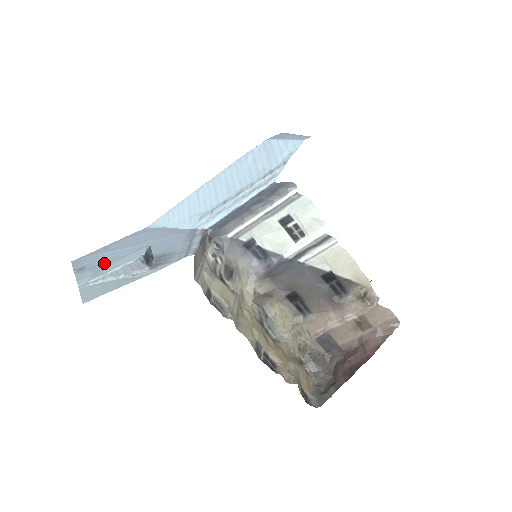
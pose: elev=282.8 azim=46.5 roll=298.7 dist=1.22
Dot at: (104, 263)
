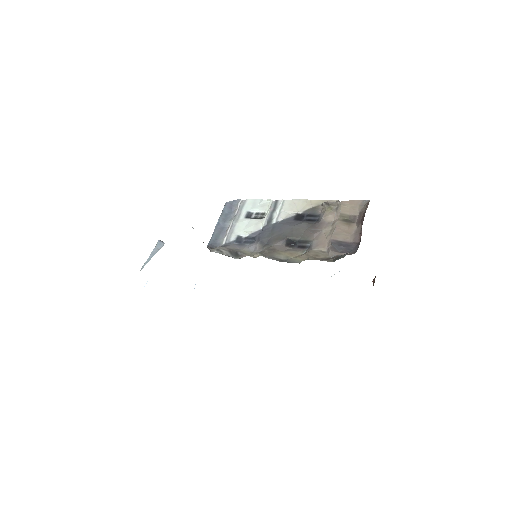
Dot at: occluded
